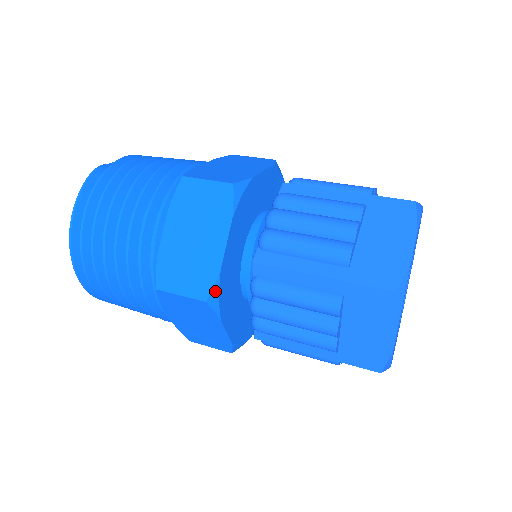
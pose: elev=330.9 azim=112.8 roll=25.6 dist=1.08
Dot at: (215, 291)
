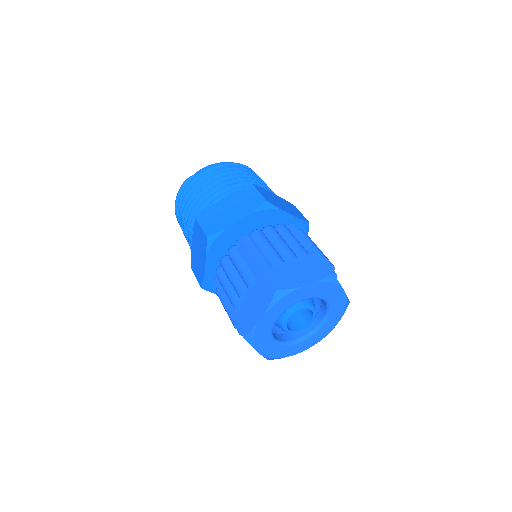
Dot at: (204, 285)
